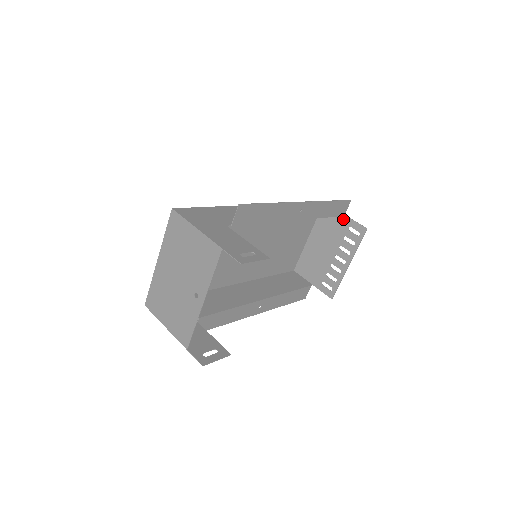
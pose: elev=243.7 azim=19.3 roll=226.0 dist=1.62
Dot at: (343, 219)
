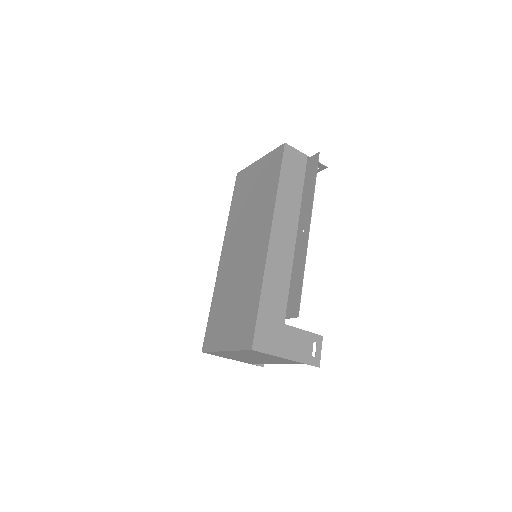
Dot at: occluded
